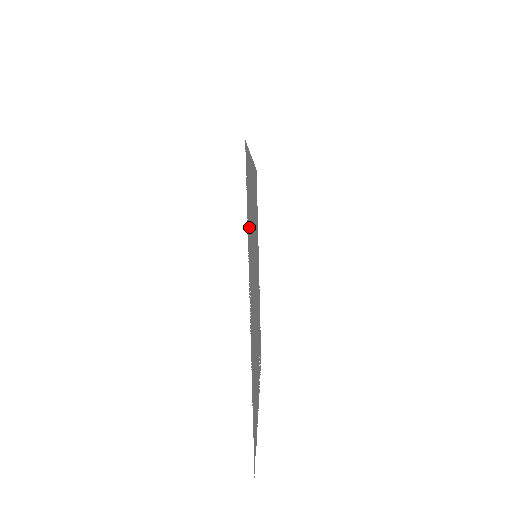
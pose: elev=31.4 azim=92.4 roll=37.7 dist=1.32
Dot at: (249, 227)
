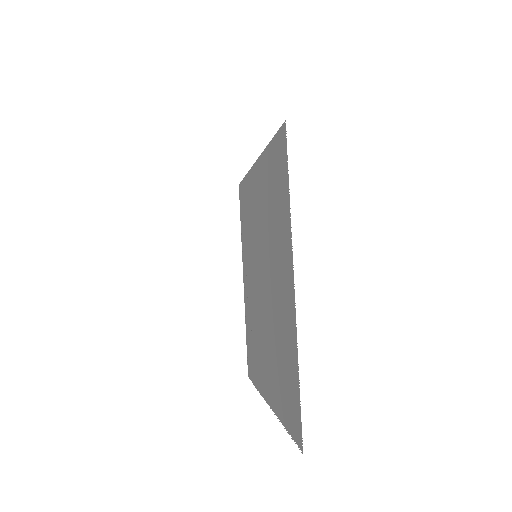
Dot at: (281, 206)
